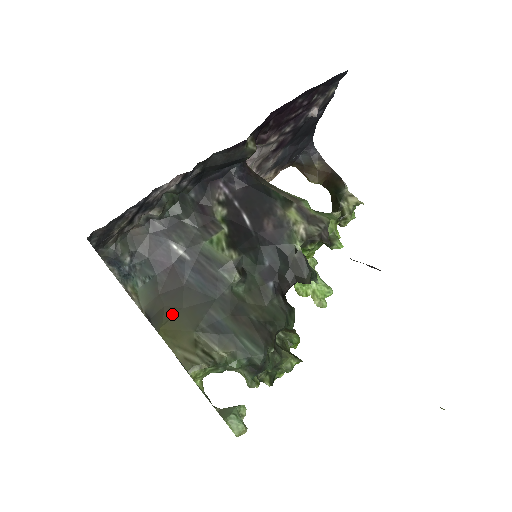
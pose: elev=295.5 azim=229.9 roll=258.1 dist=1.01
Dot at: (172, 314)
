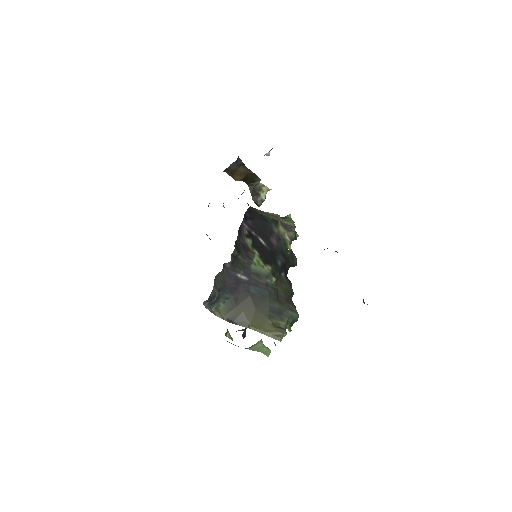
Dot at: (251, 315)
